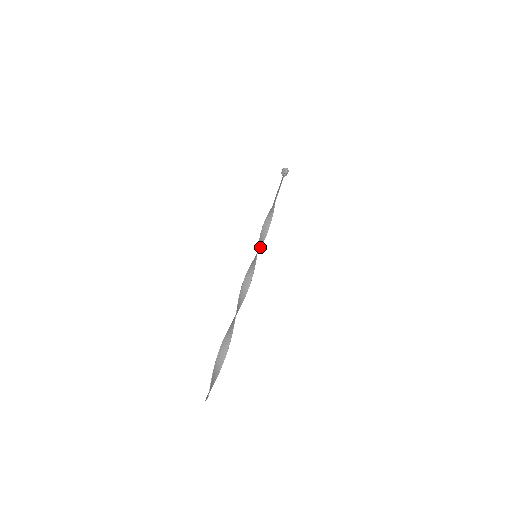
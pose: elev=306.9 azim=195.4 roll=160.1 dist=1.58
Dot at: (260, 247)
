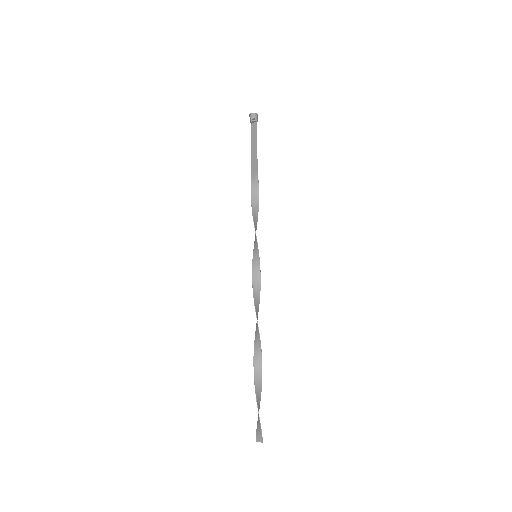
Dot at: (255, 241)
